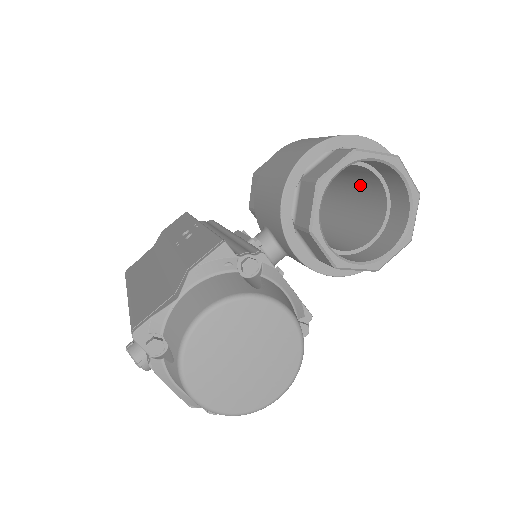
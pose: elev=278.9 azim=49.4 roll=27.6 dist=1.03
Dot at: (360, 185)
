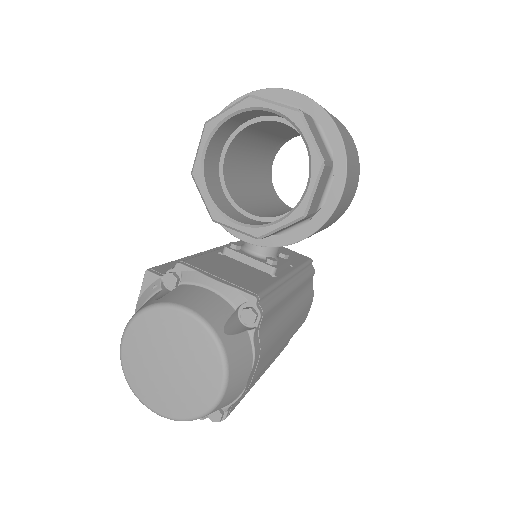
Dot at: occluded
